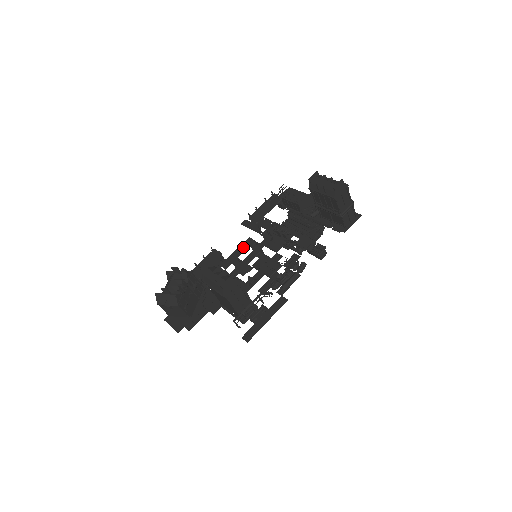
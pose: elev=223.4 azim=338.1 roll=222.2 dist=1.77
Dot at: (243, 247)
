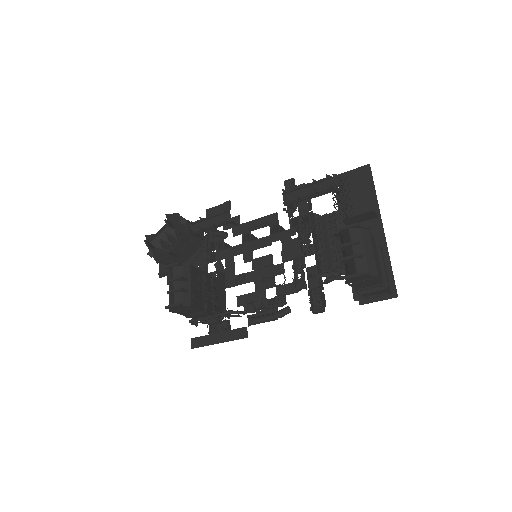
Dot at: (263, 222)
